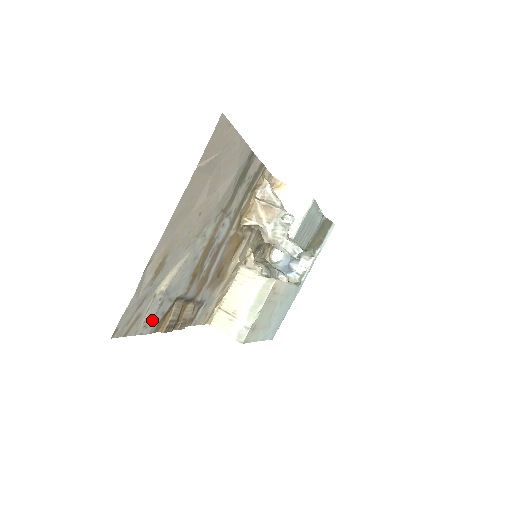
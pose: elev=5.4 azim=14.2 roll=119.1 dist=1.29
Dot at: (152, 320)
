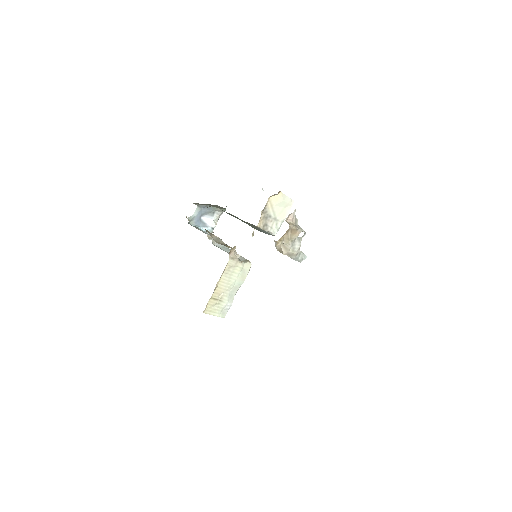
Dot at: occluded
